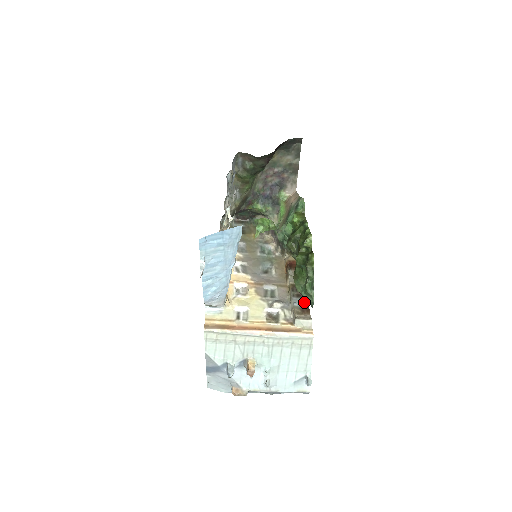
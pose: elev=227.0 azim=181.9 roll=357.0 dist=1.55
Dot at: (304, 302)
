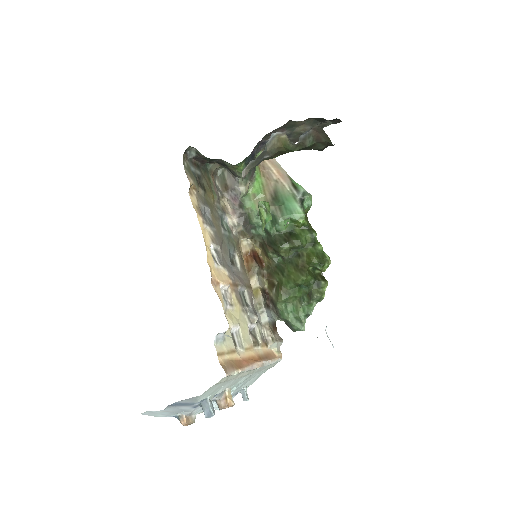
Dot at: (273, 315)
